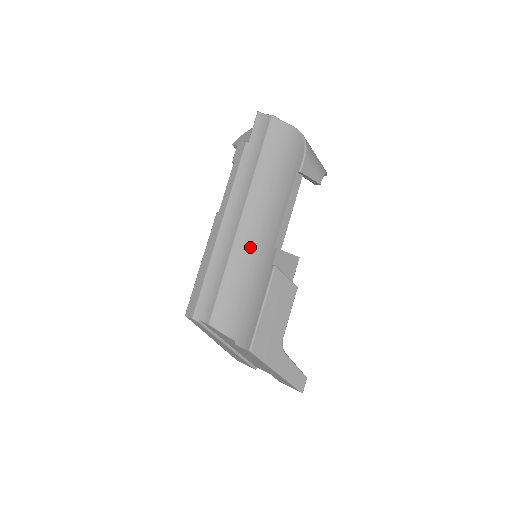
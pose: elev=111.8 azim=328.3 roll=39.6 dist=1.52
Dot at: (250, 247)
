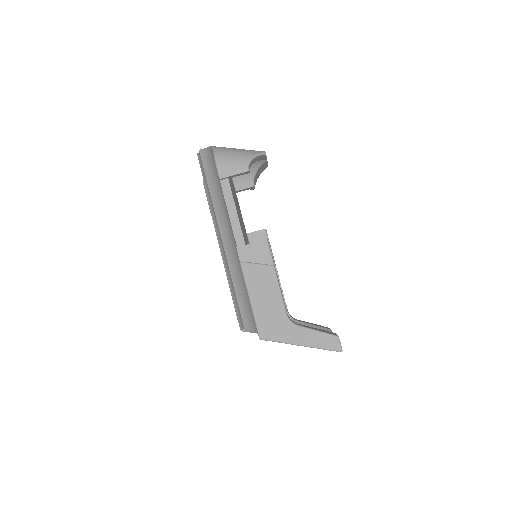
Dot at: (235, 256)
